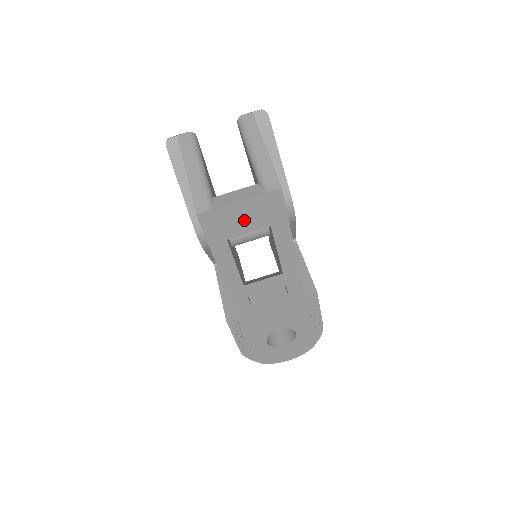
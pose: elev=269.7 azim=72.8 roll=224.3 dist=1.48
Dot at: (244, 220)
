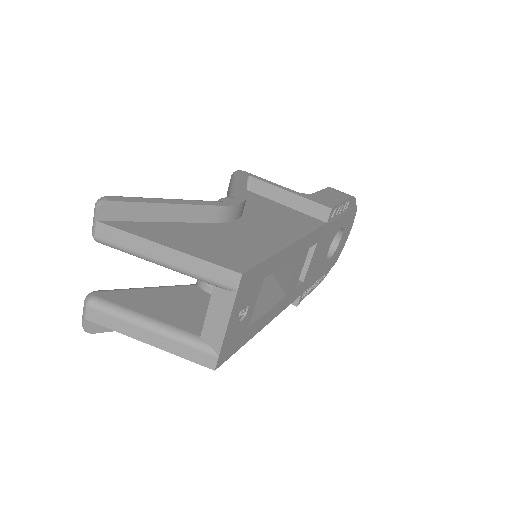
Dot at: (244, 313)
